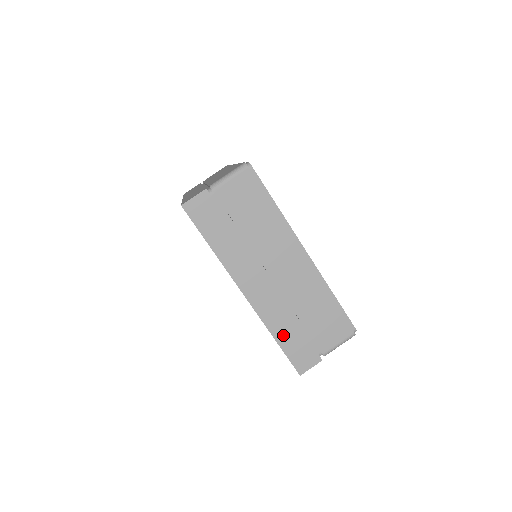
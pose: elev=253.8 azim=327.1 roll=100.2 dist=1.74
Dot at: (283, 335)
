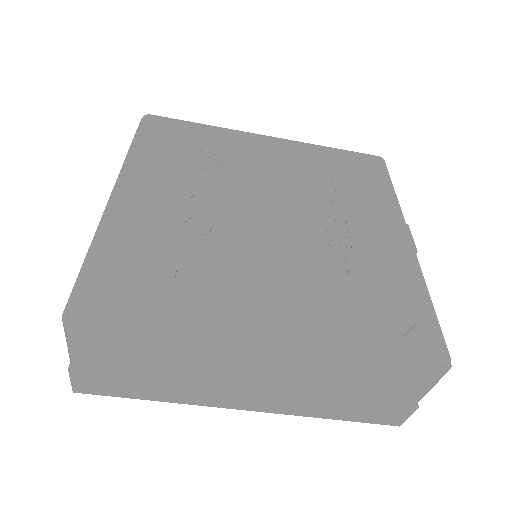
Dot at: (335, 413)
